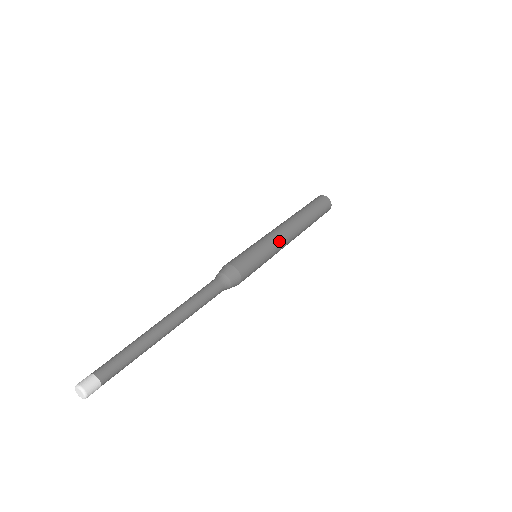
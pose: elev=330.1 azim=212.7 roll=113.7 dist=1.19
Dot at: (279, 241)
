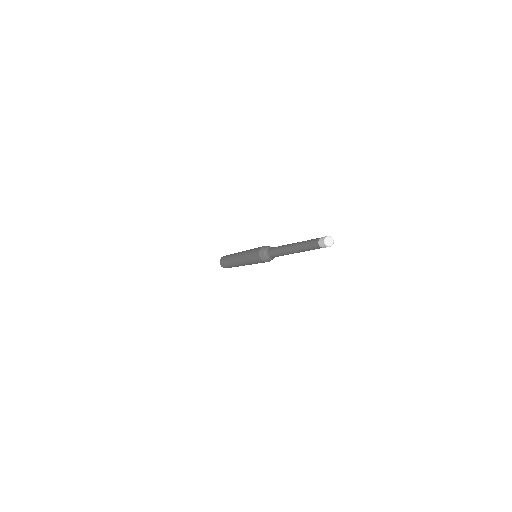
Dot at: occluded
